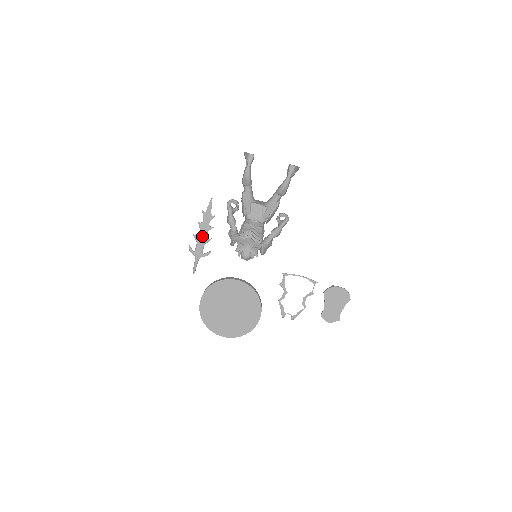
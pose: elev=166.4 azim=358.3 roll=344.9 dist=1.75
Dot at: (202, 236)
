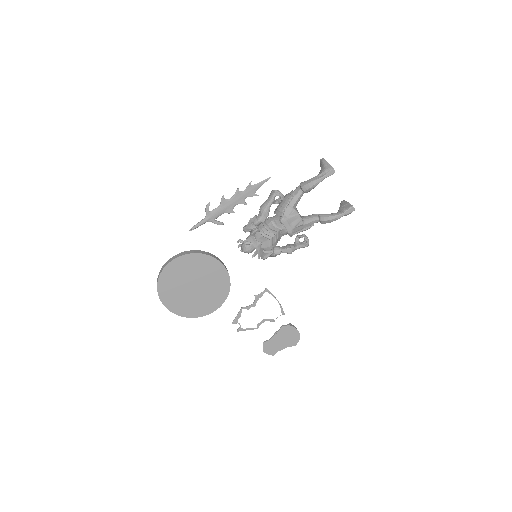
Dot at: (230, 204)
